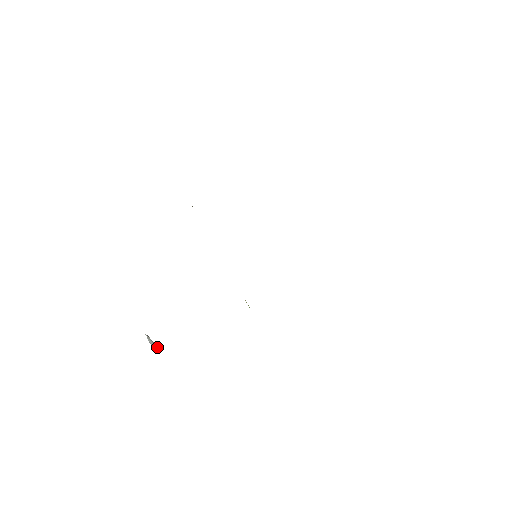
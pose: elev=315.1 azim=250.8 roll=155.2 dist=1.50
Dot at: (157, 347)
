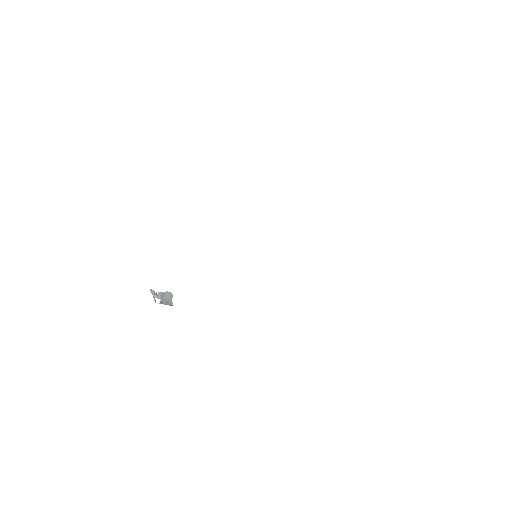
Dot at: (166, 302)
